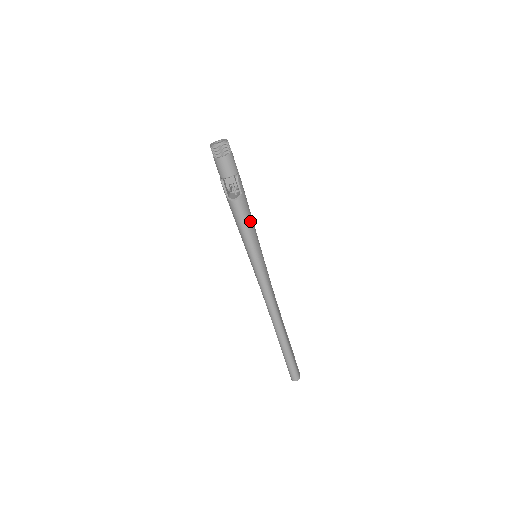
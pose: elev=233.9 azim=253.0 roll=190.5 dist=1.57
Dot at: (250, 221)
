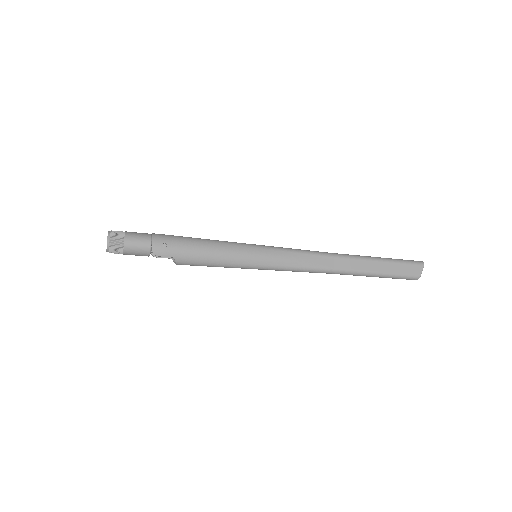
Dot at: (210, 260)
